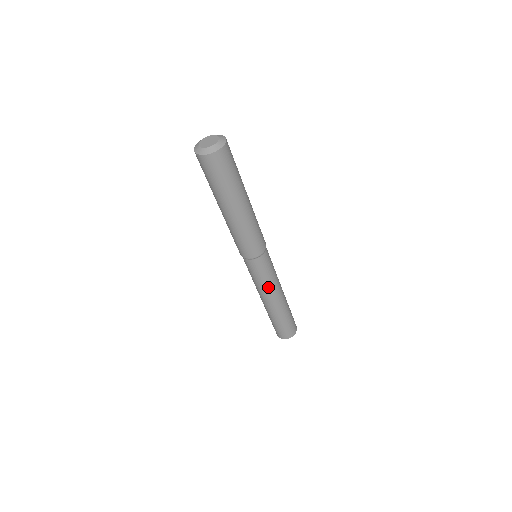
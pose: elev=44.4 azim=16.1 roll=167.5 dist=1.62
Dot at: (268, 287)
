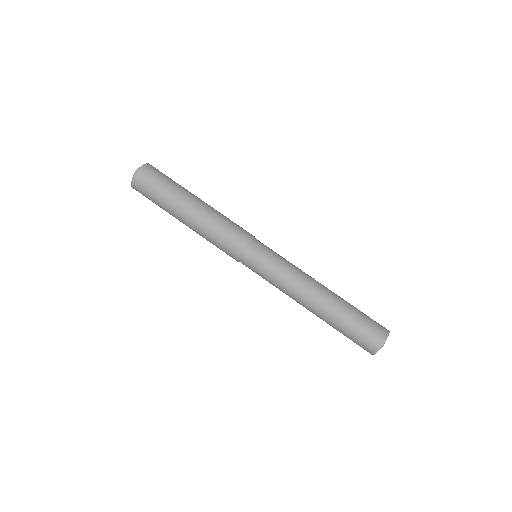
Dot at: (284, 284)
